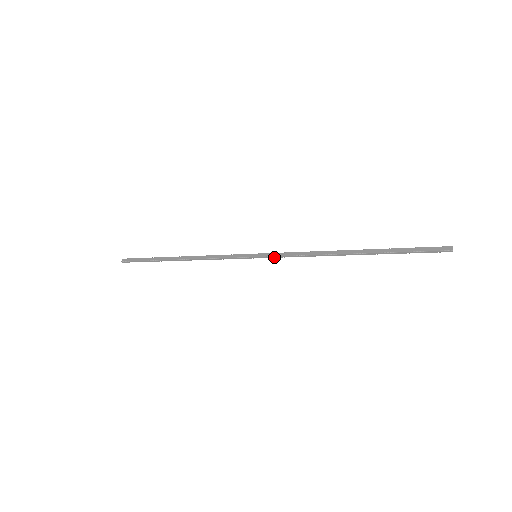
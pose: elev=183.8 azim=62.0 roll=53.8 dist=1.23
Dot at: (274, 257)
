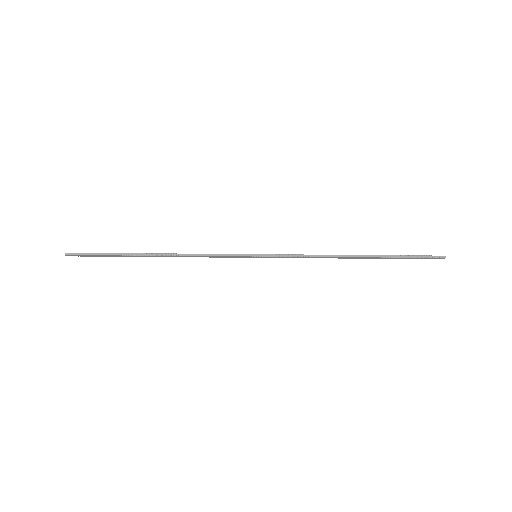
Dot at: (278, 255)
